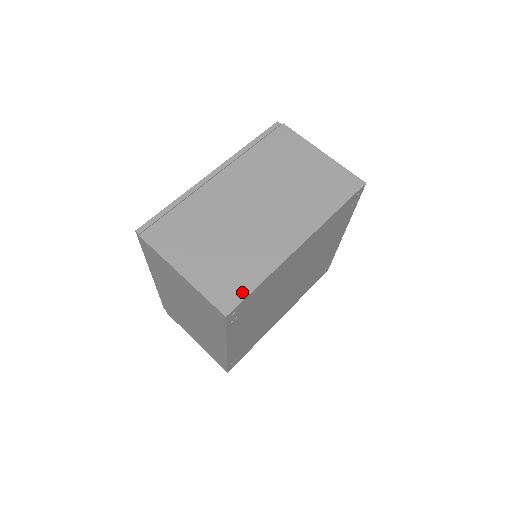
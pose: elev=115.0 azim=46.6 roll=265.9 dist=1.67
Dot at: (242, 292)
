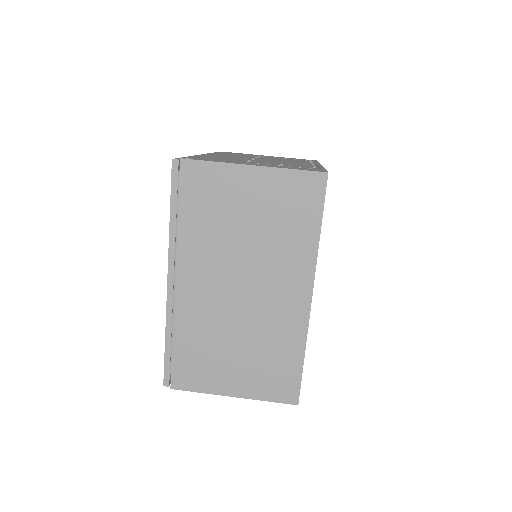
Dot at: (294, 378)
